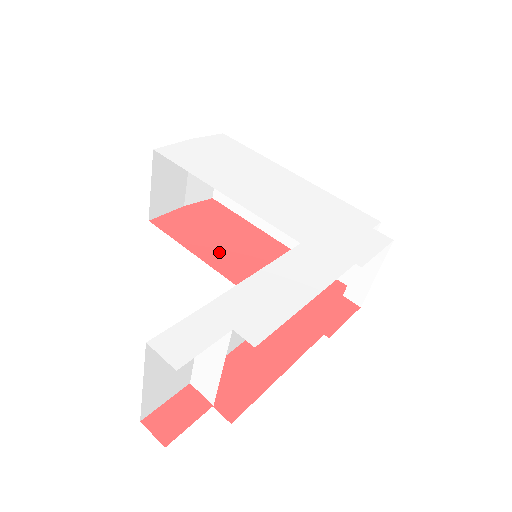
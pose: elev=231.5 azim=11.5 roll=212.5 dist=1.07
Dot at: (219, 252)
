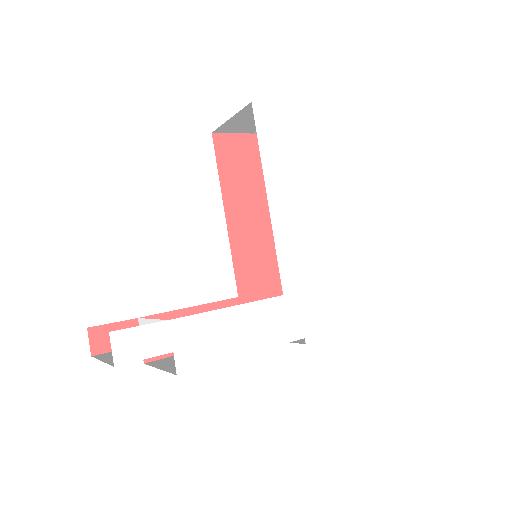
Dot at: (243, 207)
